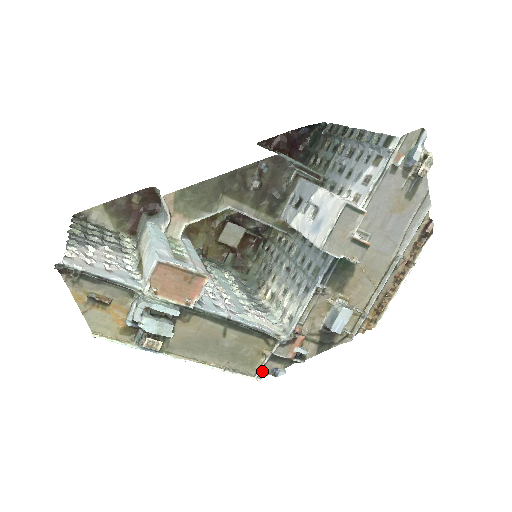
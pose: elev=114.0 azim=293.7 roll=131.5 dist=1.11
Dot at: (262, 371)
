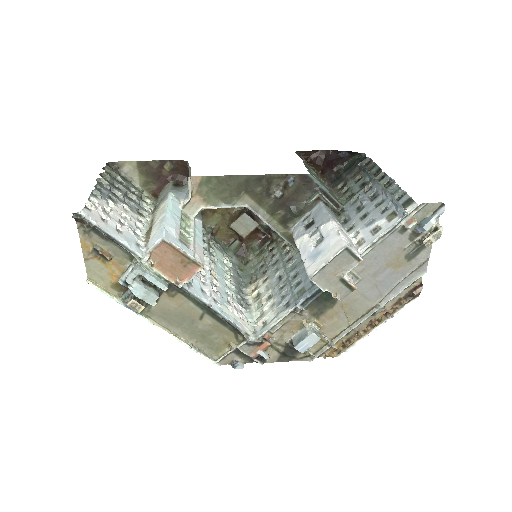
Dot at: (224, 359)
